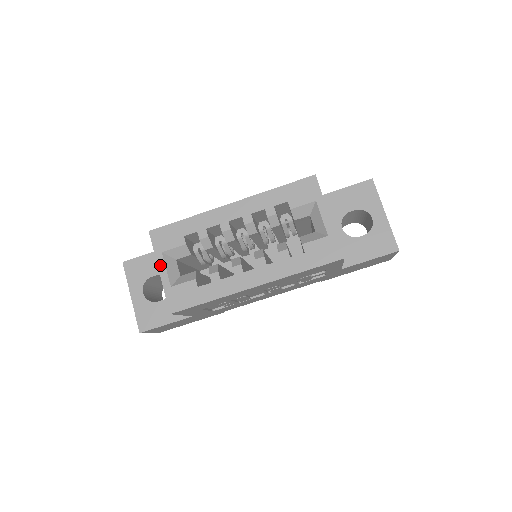
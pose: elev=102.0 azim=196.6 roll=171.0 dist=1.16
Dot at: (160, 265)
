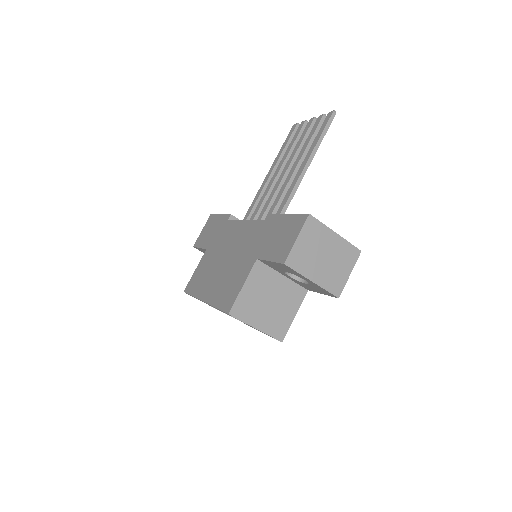
Dot at: occluded
